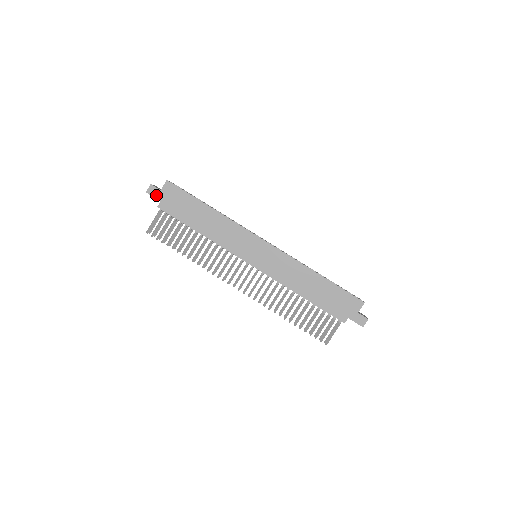
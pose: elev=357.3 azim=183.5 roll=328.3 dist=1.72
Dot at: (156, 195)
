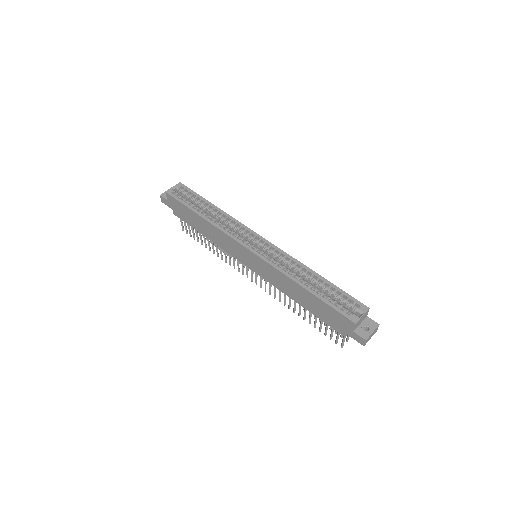
Dot at: (167, 204)
